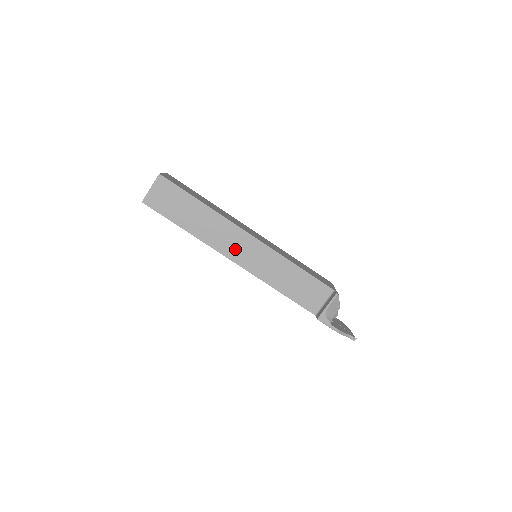
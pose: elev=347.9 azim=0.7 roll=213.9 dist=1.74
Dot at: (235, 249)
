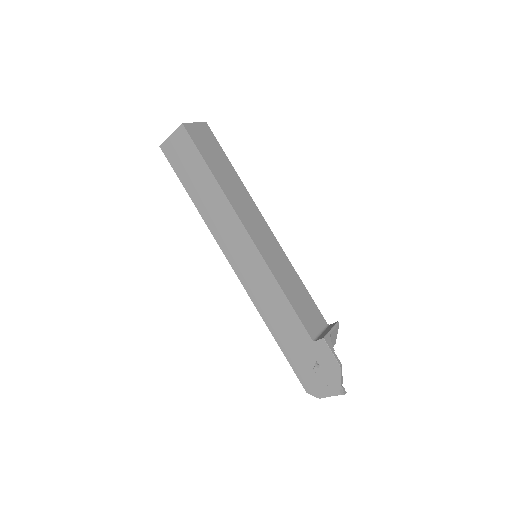
Dot at: (253, 225)
